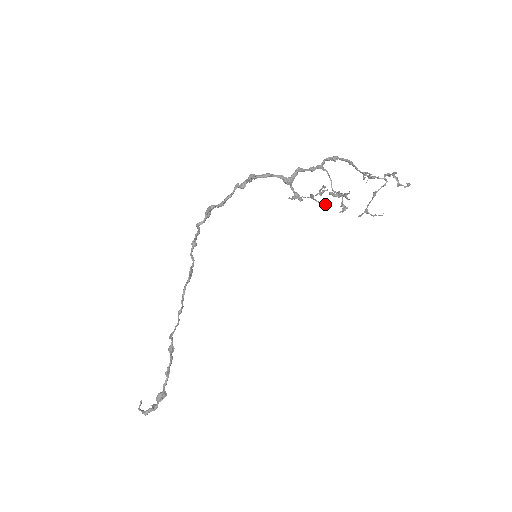
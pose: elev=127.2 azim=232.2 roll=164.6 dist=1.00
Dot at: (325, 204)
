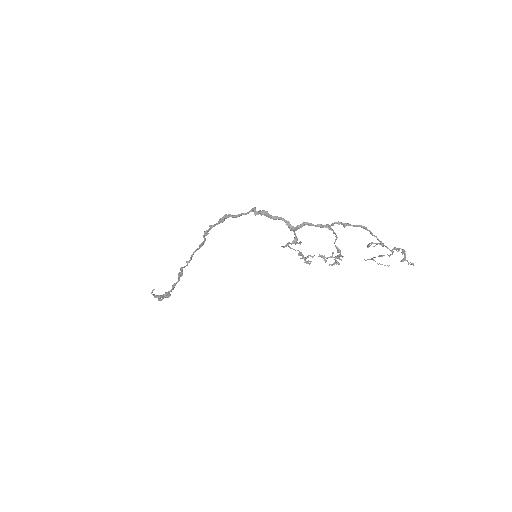
Dot at: (310, 262)
